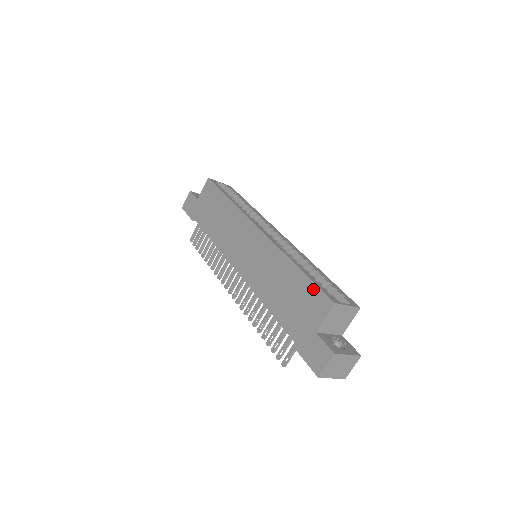
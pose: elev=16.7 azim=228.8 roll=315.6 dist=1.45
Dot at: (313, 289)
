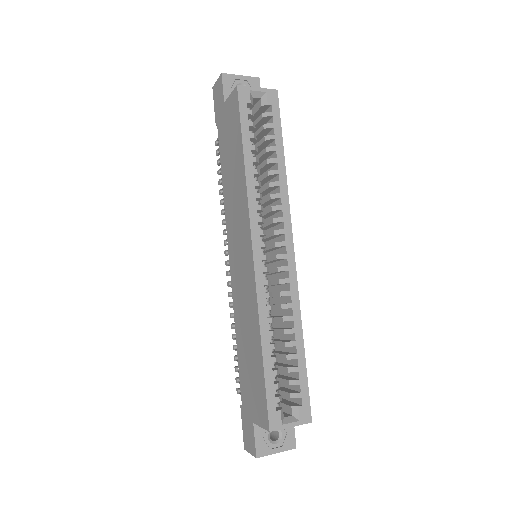
Dot at: (263, 393)
